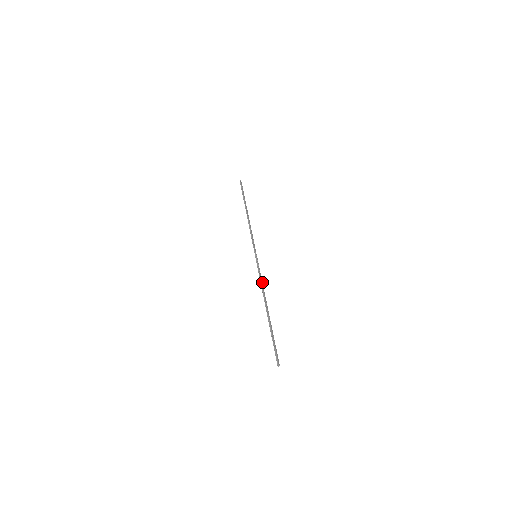
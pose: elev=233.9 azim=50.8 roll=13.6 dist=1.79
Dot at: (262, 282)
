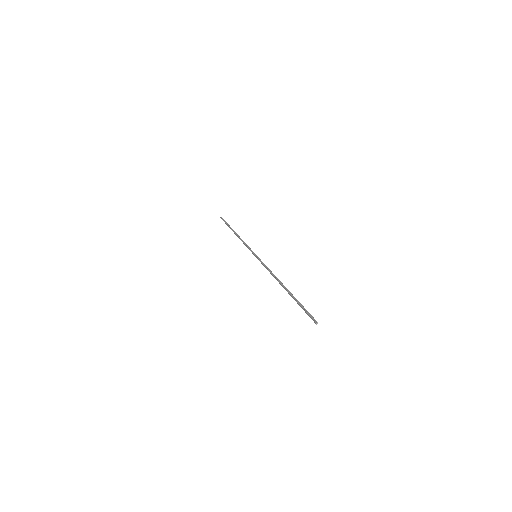
Dot at: (270, 271)
